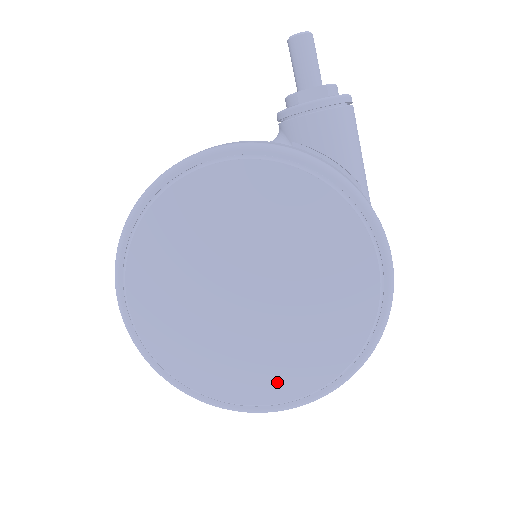
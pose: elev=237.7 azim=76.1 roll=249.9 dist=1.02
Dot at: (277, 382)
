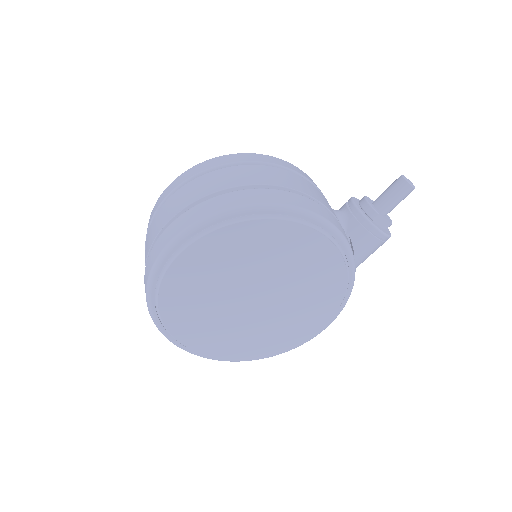
Dot at: (212, 345)
